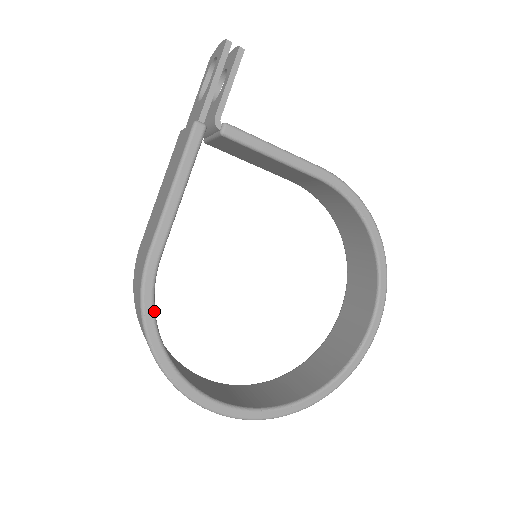
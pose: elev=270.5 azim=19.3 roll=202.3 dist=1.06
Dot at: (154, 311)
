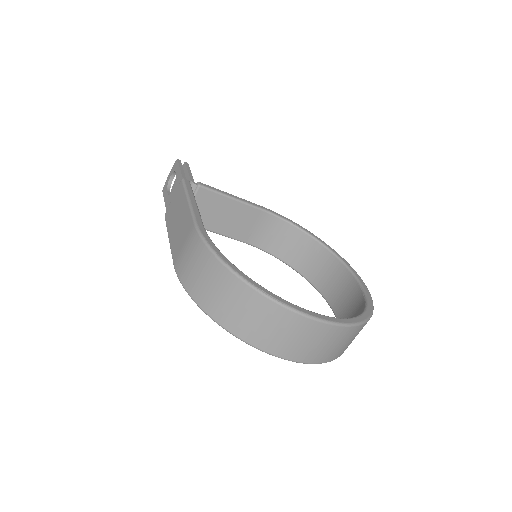
Dot at: (219, 251)
